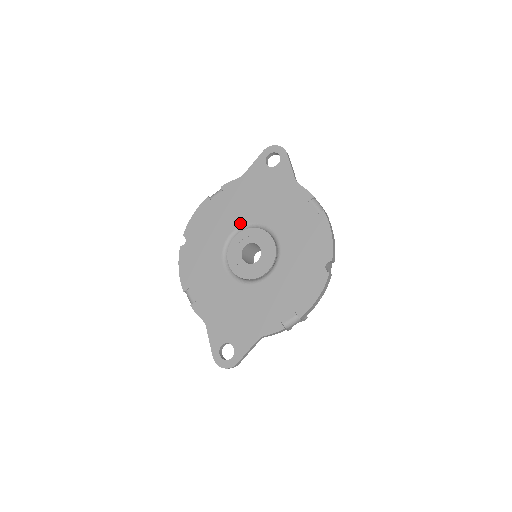
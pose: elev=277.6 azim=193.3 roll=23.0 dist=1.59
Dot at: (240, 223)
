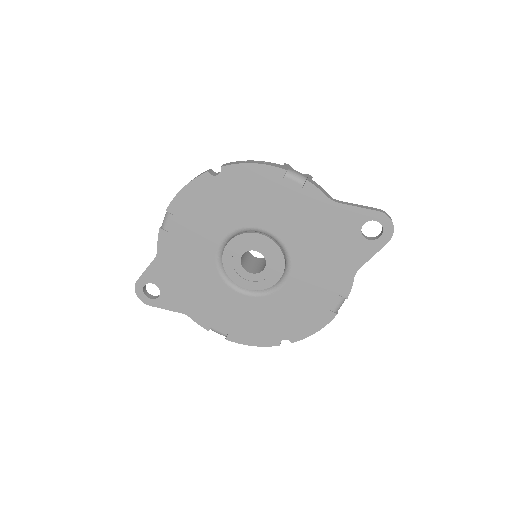
Dot at: (277, 233)
